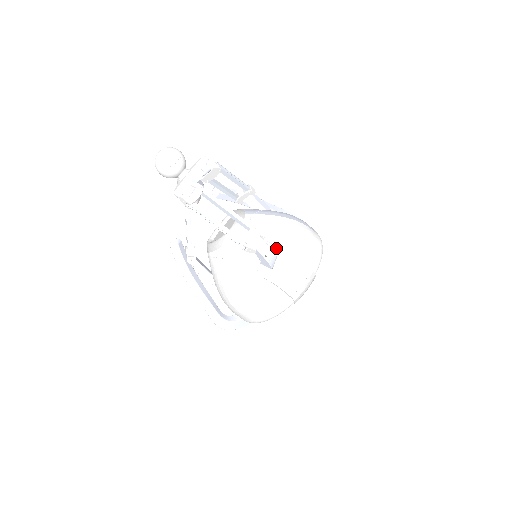
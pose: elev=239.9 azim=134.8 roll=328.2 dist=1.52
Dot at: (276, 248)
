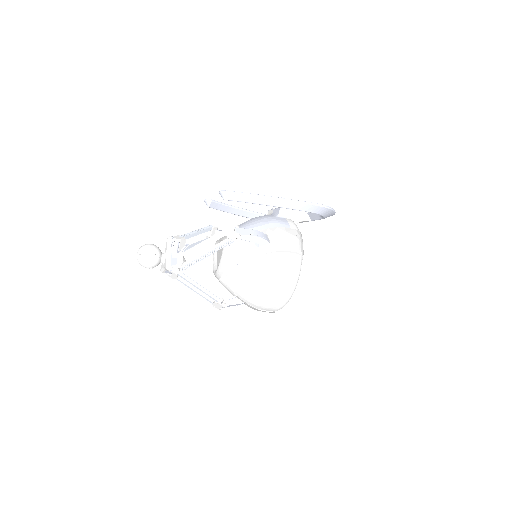
Dot at: (243, 301)
